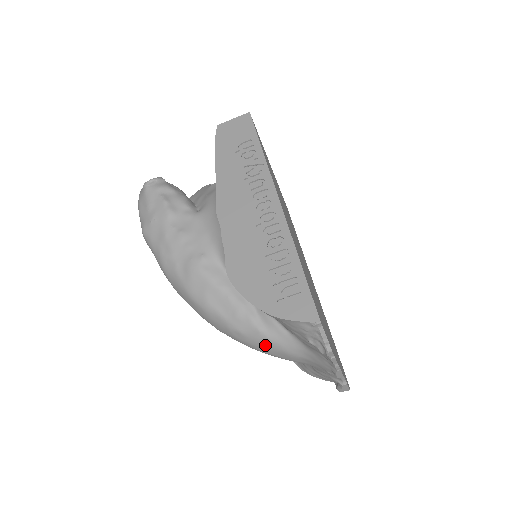
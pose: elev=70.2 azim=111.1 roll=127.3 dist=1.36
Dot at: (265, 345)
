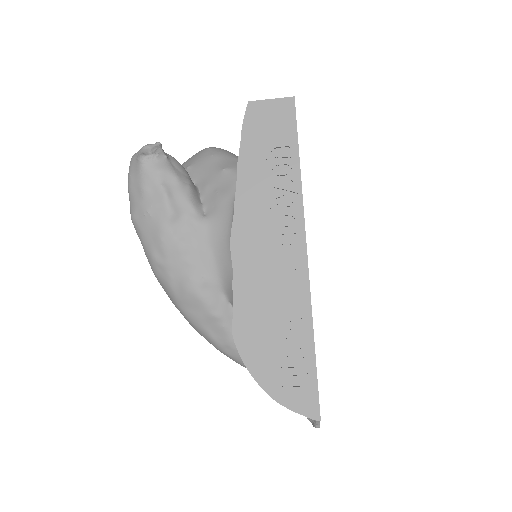
Dot at: occluded
